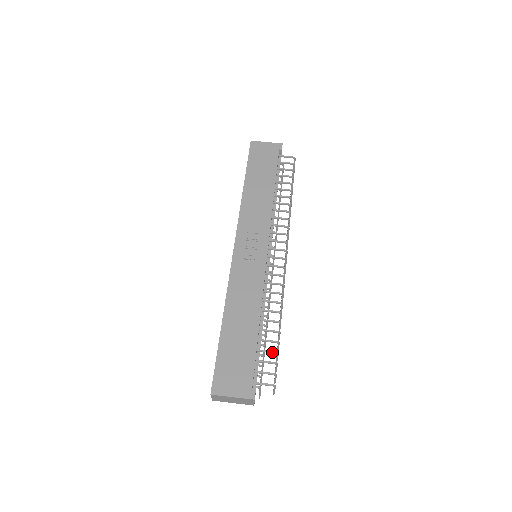
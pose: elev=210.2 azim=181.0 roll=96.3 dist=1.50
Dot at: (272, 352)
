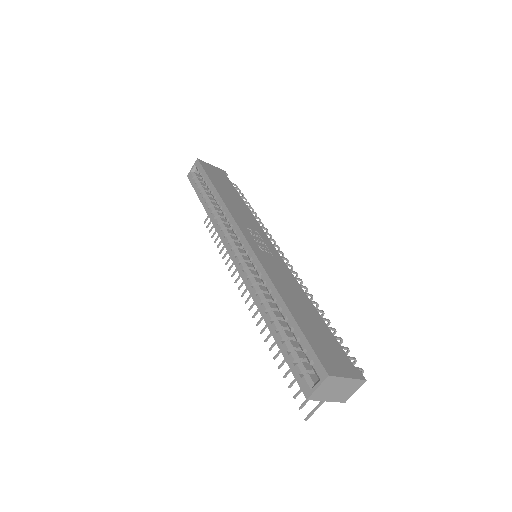
Dot at: (340, 338)
